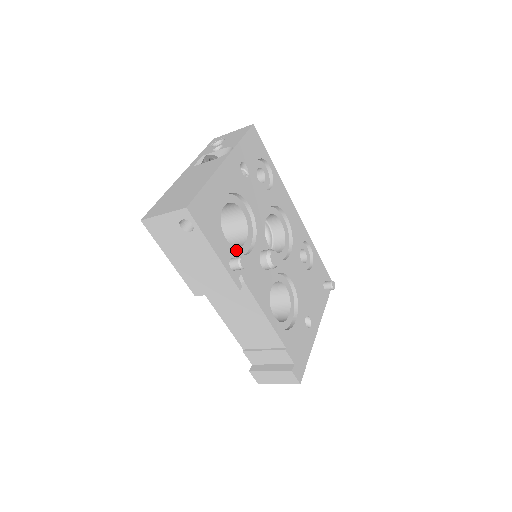
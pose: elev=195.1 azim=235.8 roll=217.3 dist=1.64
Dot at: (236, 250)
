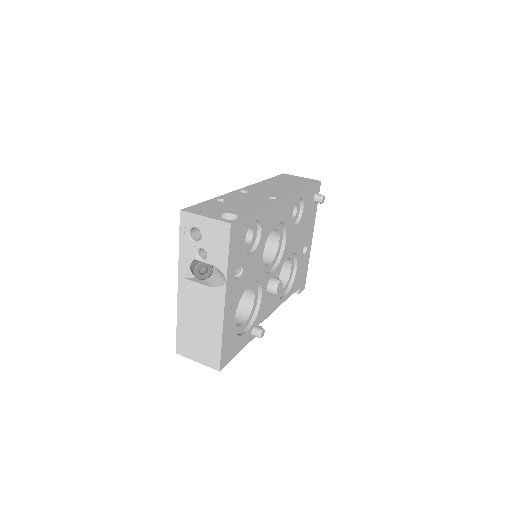
Dot at: (251, 315)
